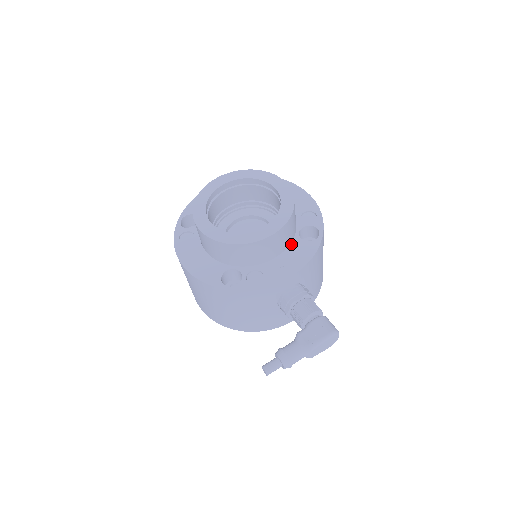
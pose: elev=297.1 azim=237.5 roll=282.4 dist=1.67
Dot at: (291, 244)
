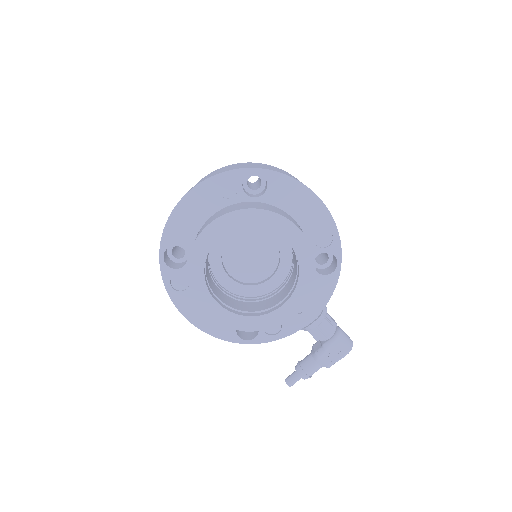
Dot at: occluded
